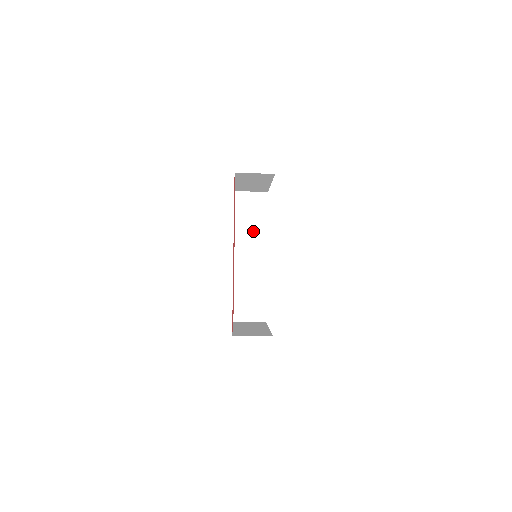
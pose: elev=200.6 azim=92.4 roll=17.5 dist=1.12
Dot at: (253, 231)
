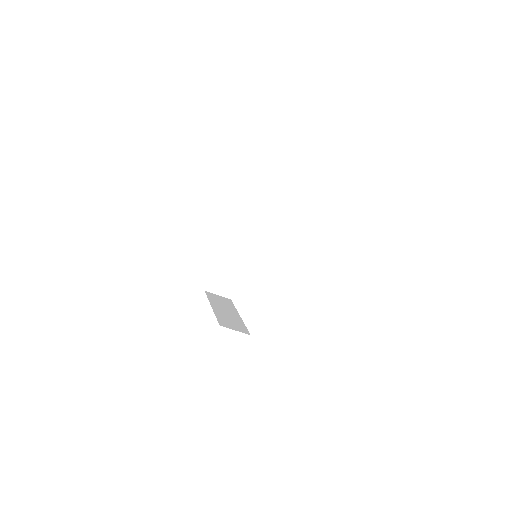
Dot at: (253, 221)
